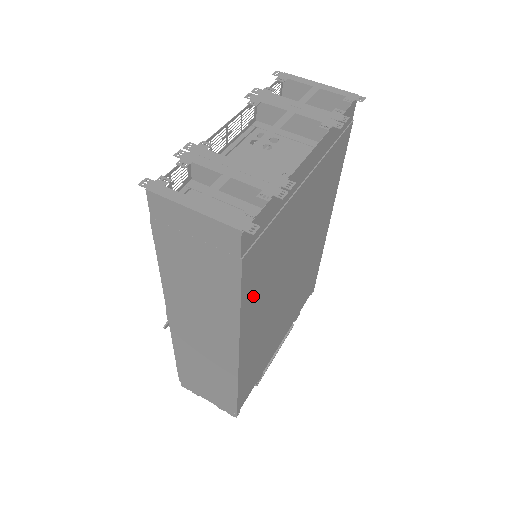
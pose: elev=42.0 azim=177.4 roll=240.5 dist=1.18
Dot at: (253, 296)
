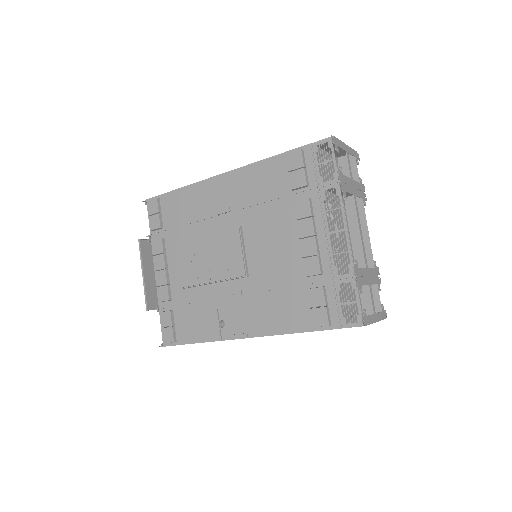
Dot at: occluded
